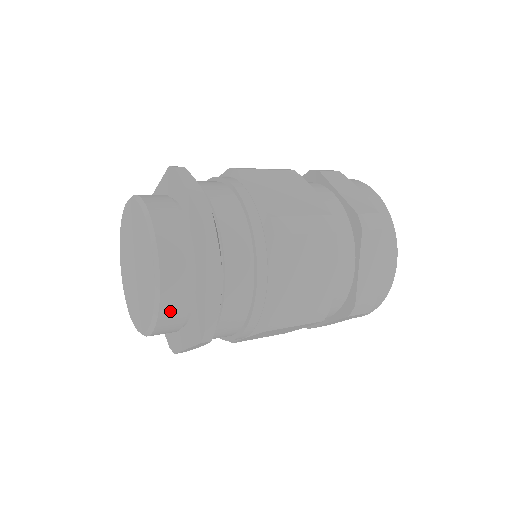
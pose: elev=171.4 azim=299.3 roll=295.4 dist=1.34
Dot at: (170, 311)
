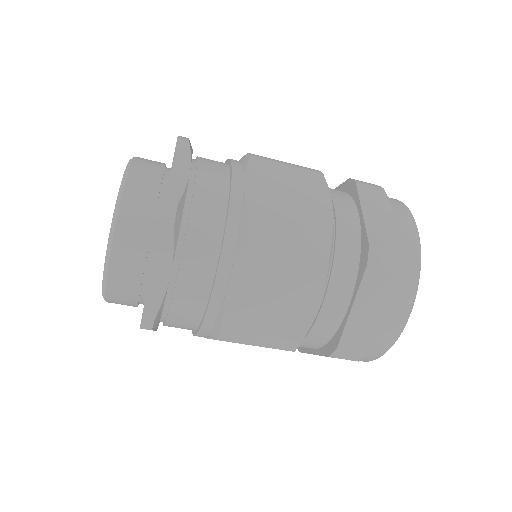
Dot at: (119, 285)
